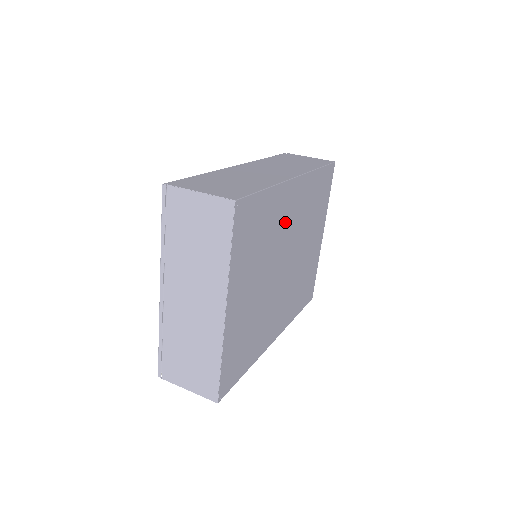
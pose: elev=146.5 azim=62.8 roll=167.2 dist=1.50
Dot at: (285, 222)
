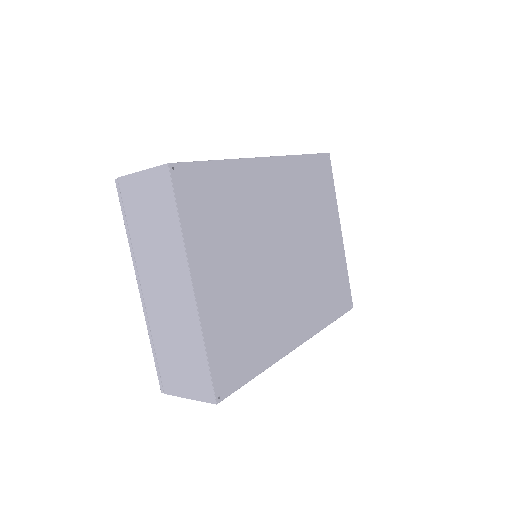
Dot at: (265, 204)
